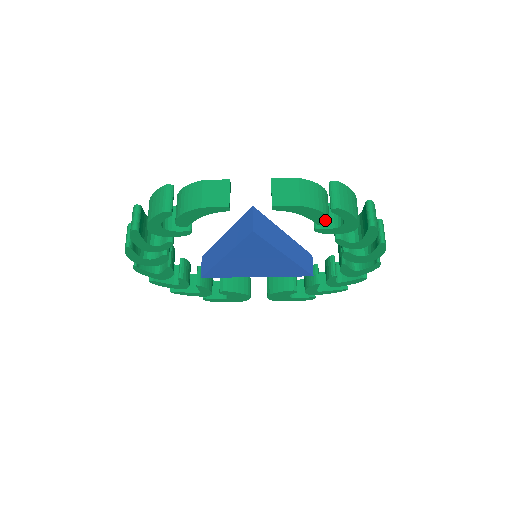
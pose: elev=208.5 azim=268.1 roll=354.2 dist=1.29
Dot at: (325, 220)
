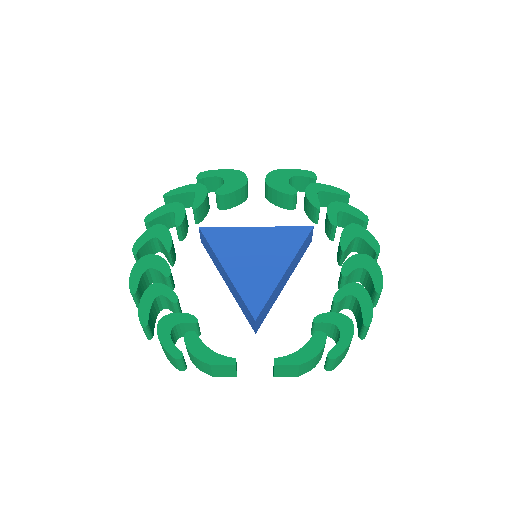
Dot at: occluded
